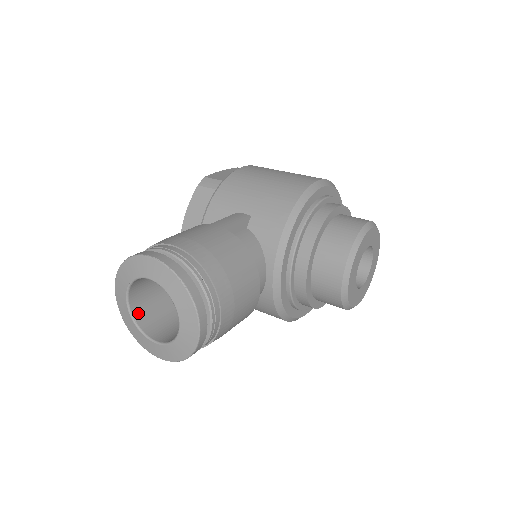
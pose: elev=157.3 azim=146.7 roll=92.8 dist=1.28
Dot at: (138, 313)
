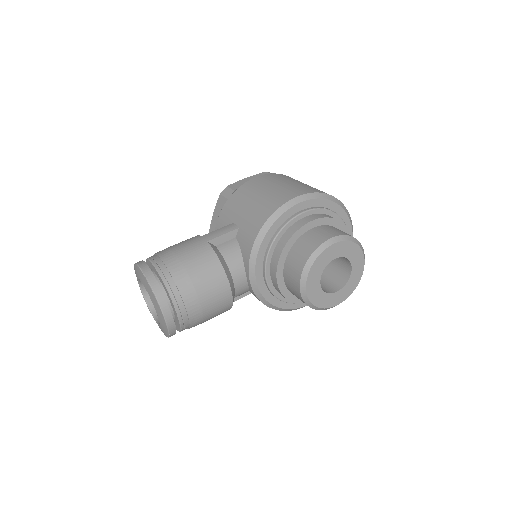
Dot at: occluded
